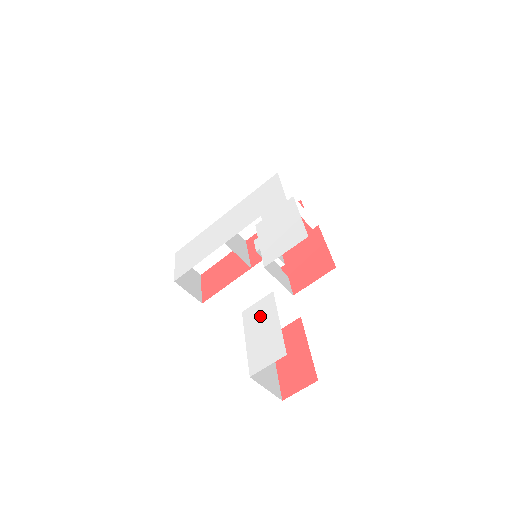
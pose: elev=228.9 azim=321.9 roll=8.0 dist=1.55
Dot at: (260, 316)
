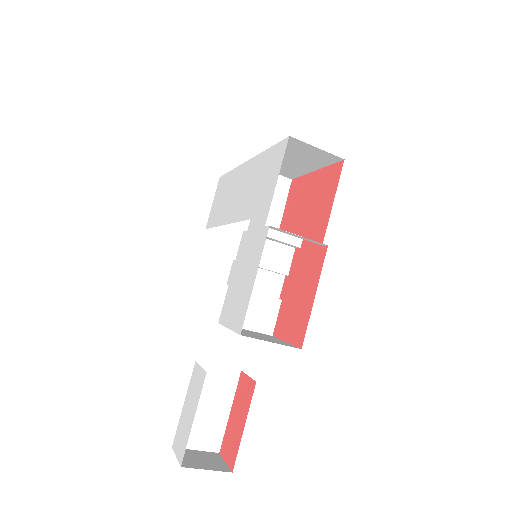
Dot at: (194, 390)
